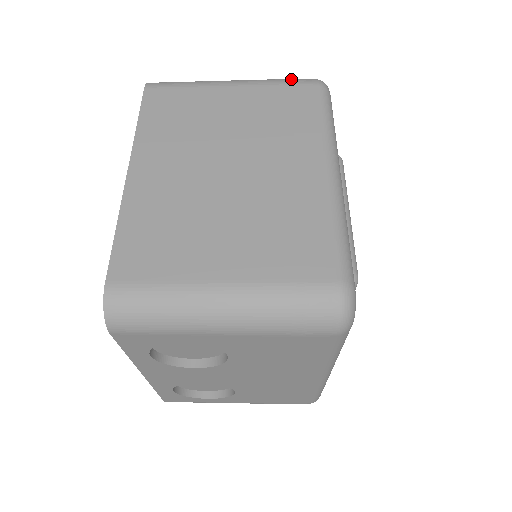
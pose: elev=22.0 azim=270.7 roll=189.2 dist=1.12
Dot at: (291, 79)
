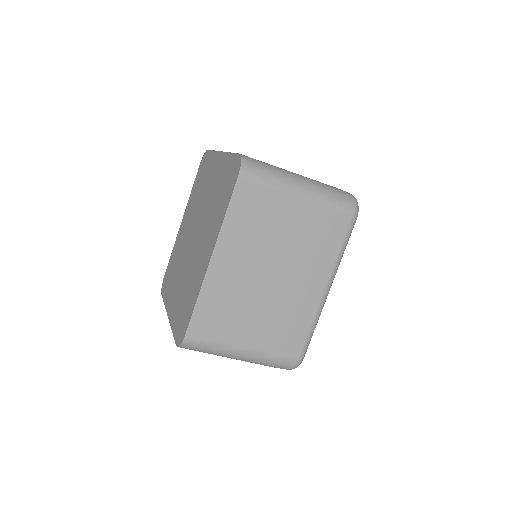
Dot at: (339, 202)
